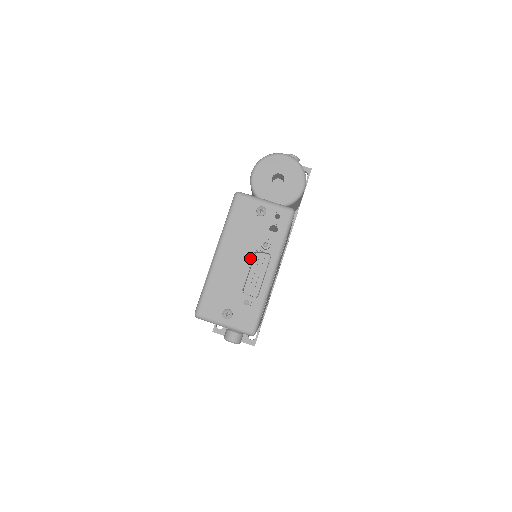
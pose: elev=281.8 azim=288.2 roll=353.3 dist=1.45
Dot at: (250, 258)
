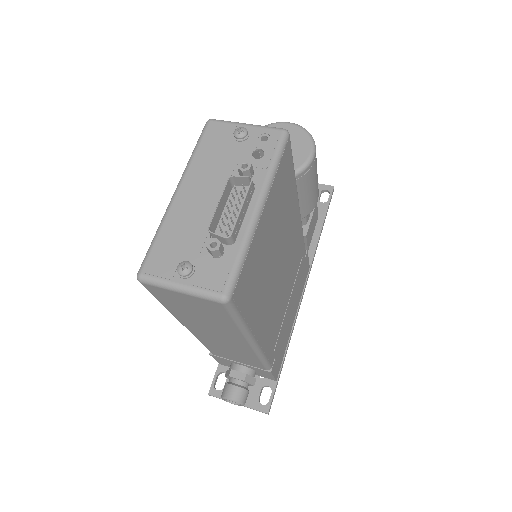
Dot at: occluded
